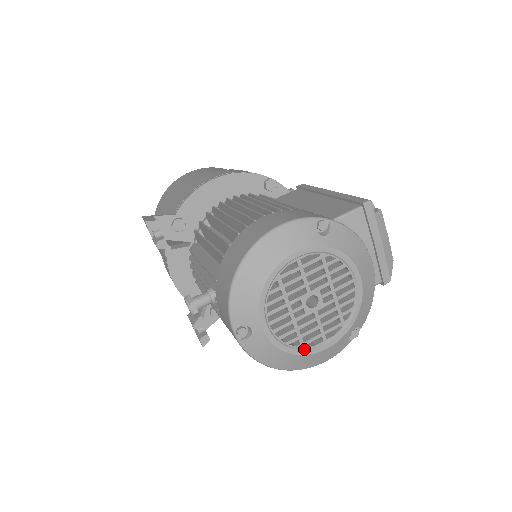
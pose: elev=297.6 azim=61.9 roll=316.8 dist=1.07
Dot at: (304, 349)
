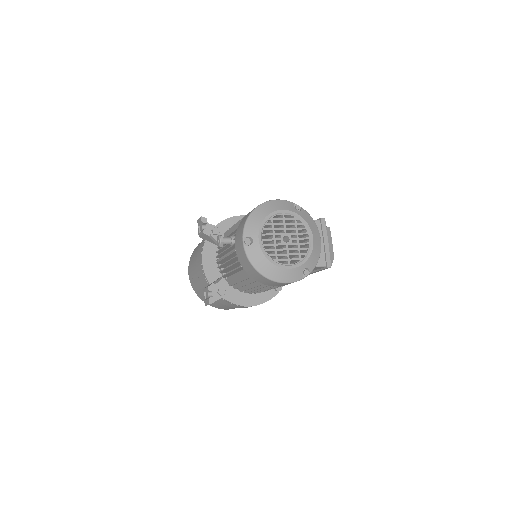
Dot at: (277, 263)
